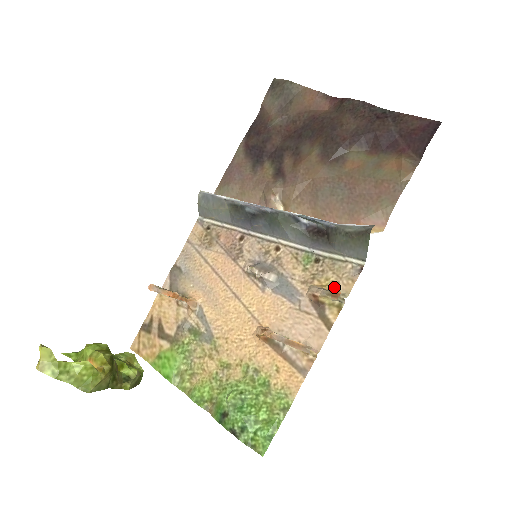
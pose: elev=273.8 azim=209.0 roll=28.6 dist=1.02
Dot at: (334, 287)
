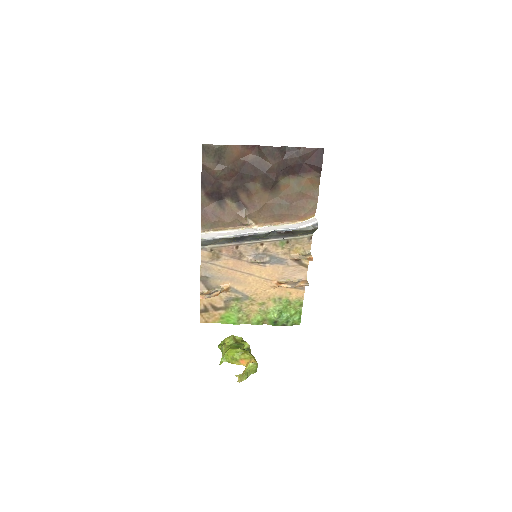
Dot at: (302, 250)
